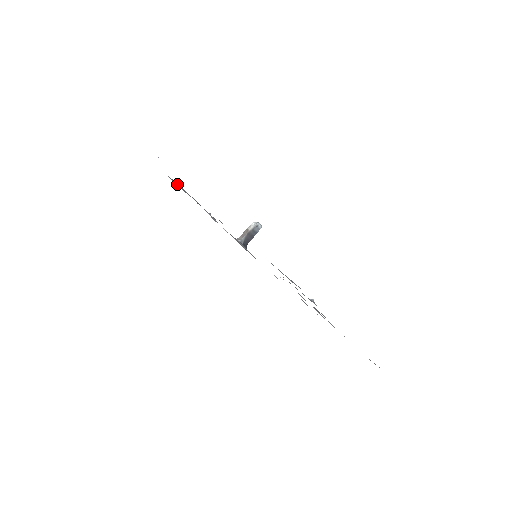
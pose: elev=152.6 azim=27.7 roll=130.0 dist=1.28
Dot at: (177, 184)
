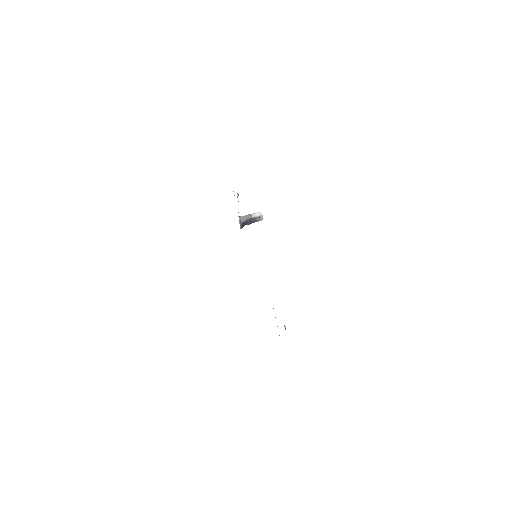
Dot at: occluded
